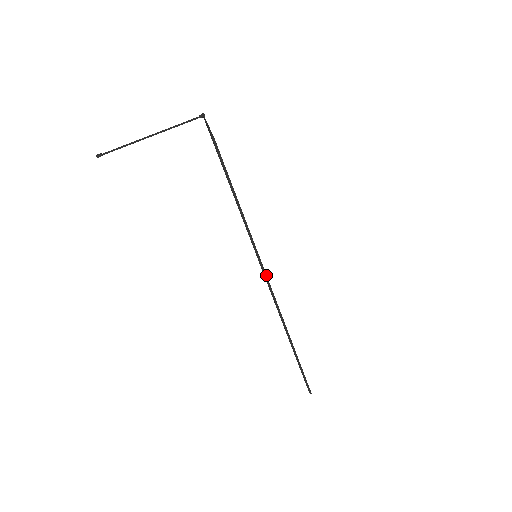
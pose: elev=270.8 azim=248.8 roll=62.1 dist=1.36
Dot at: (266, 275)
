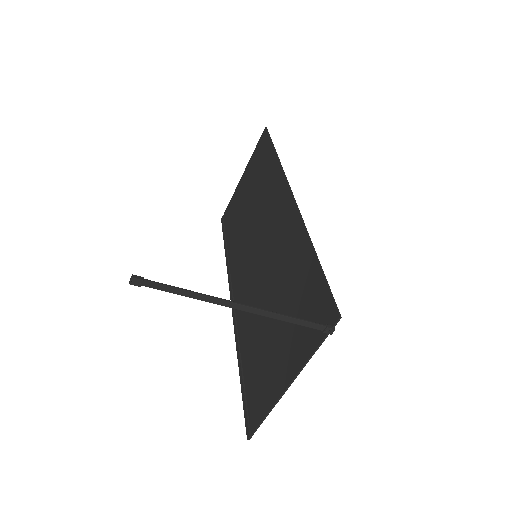
Dot at: occluded
